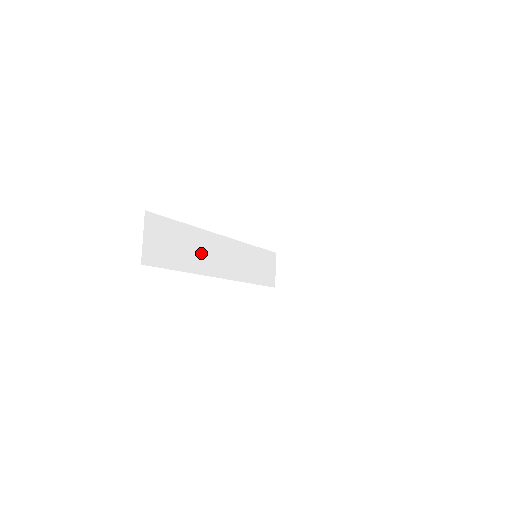
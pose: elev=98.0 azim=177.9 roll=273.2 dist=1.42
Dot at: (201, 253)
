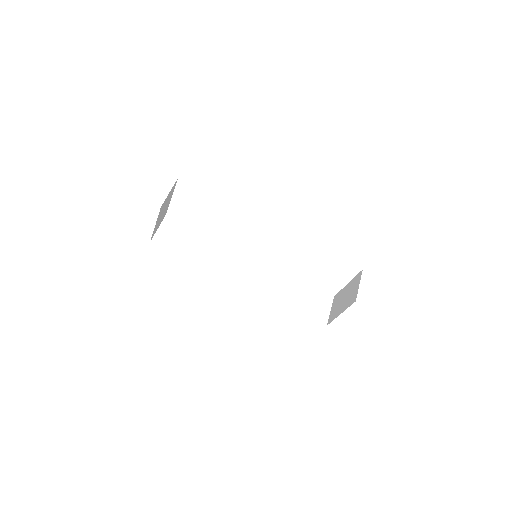
Dot at: (217, 257)
